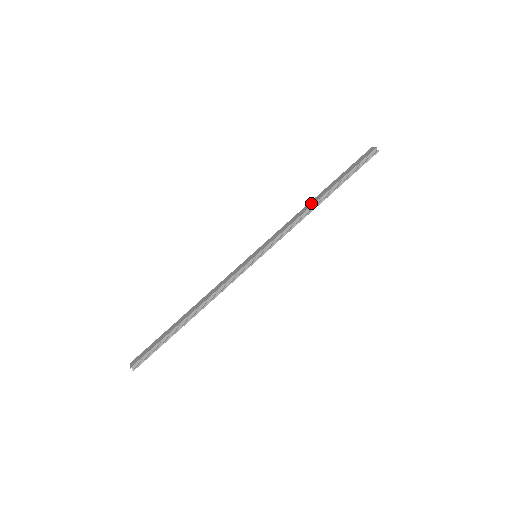
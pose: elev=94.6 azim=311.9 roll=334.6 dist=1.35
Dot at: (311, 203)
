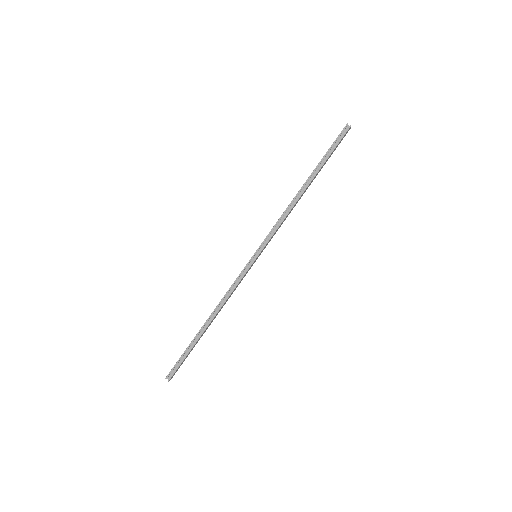
Dot at: (296, 194)
